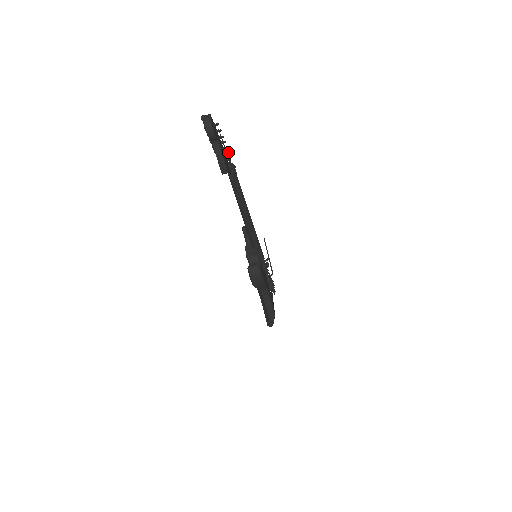
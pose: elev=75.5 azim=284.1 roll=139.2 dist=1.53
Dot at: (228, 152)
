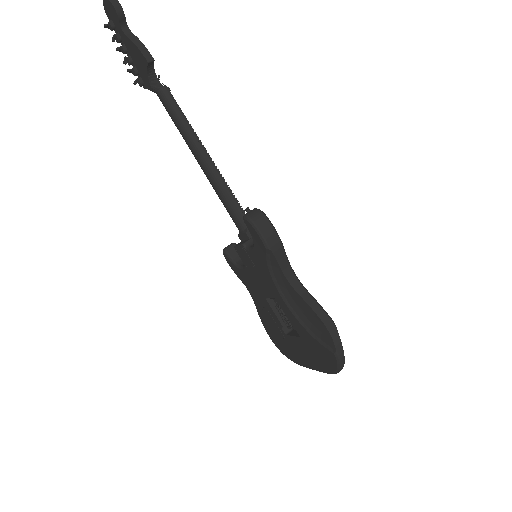
Dot at: occluded
